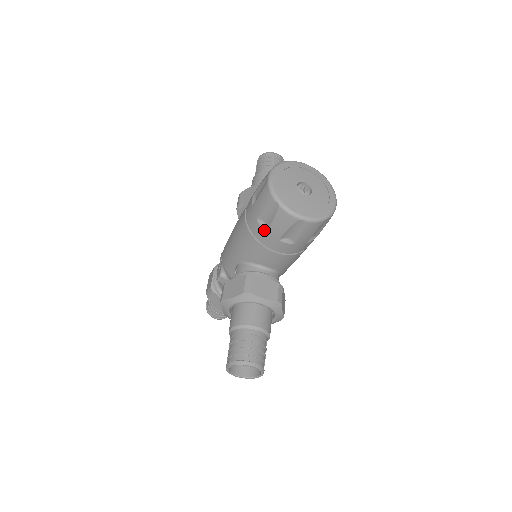
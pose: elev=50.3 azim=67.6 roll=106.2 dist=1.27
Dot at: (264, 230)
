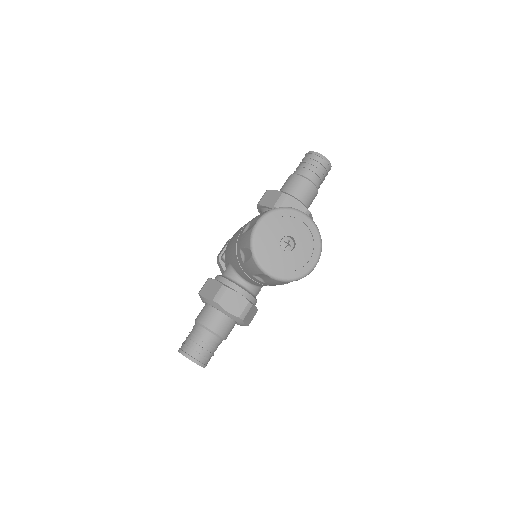
Dot at: (242, 261)
